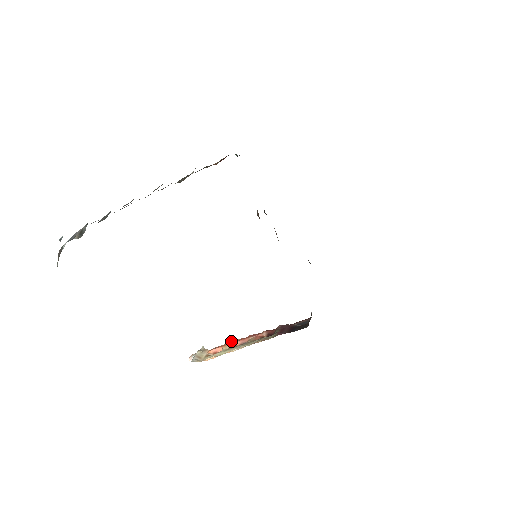
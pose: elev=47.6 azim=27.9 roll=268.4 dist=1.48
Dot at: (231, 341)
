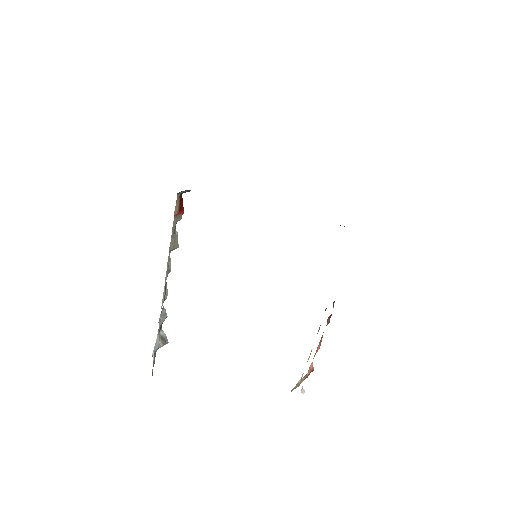
Dot at: occluded
